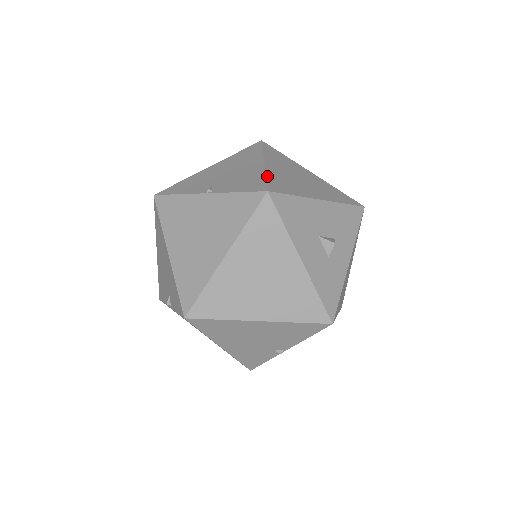
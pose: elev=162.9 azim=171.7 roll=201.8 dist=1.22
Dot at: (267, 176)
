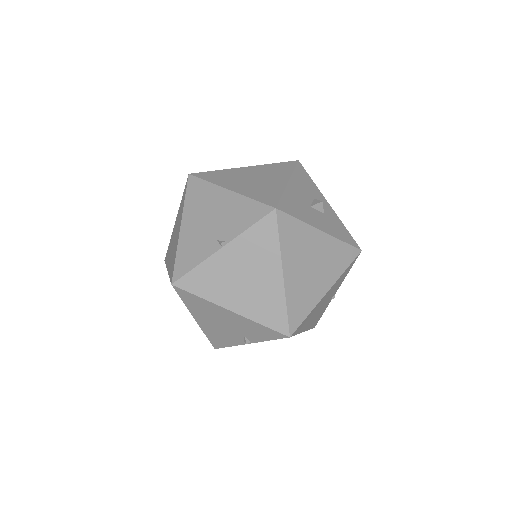
Dot at: (252, 198)
